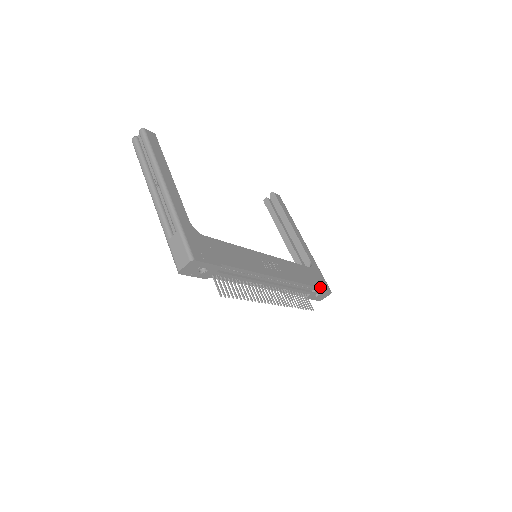
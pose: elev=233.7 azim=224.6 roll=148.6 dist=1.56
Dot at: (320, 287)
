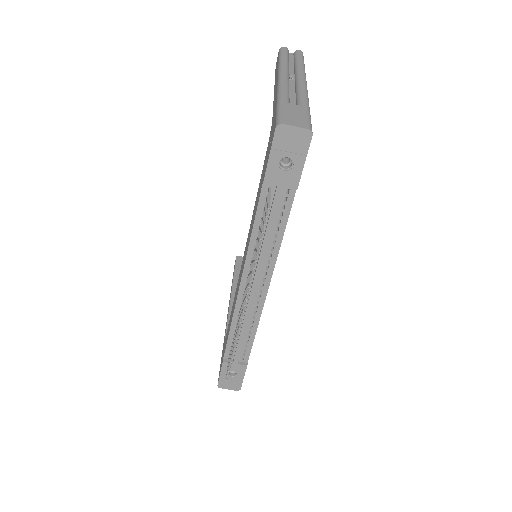
Dot at: (246, 368)
